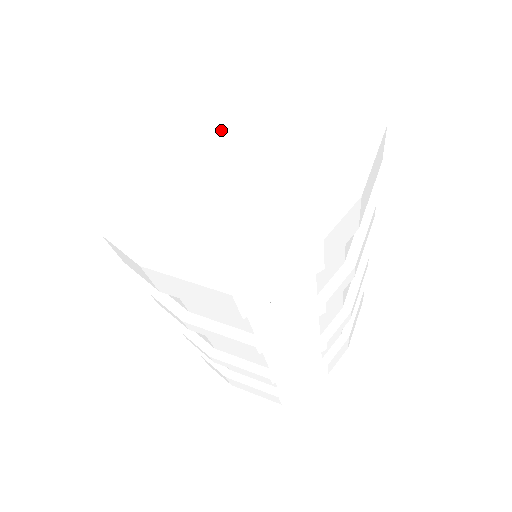
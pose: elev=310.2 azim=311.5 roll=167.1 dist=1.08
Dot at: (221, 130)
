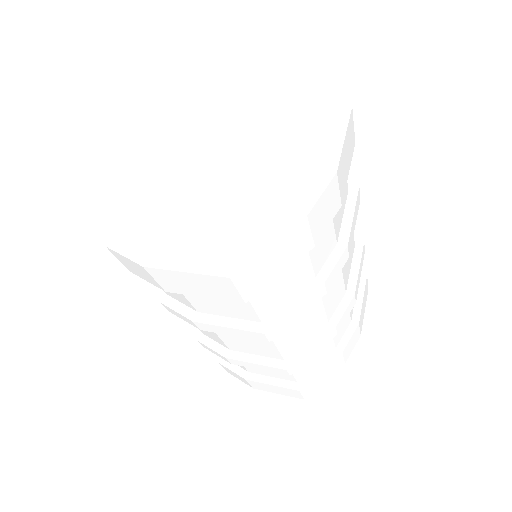
Dot at: (202, 138)
